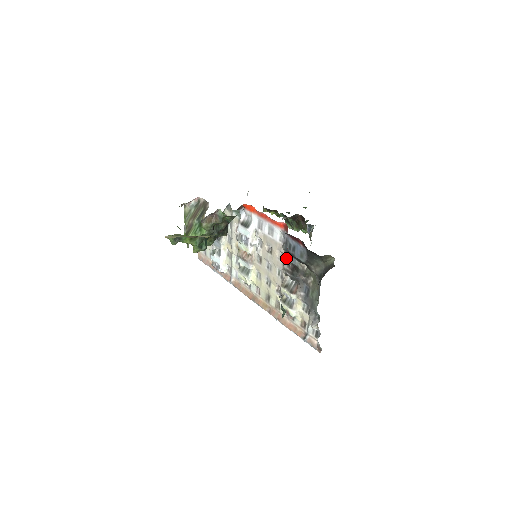
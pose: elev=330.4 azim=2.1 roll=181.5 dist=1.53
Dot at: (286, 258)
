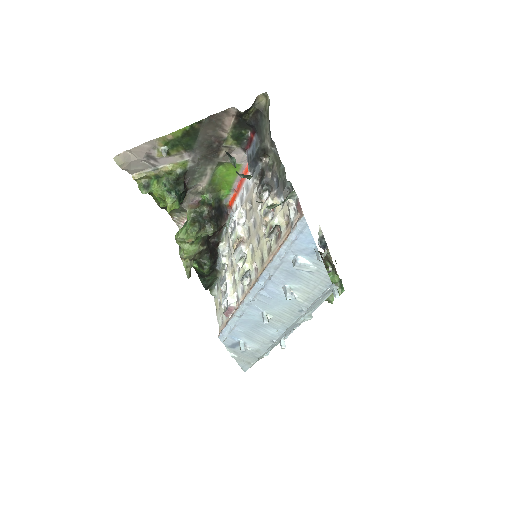
Dot at: (254, 178)
